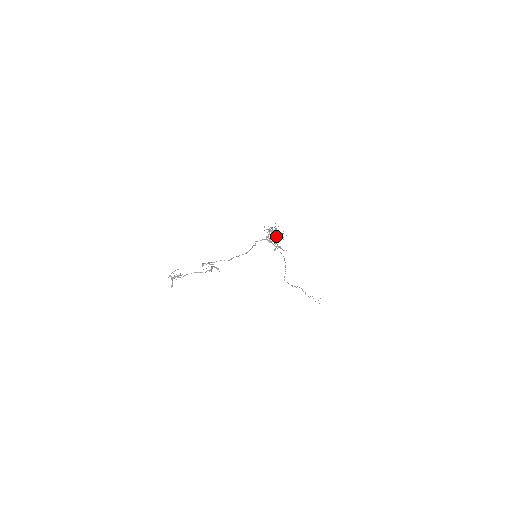
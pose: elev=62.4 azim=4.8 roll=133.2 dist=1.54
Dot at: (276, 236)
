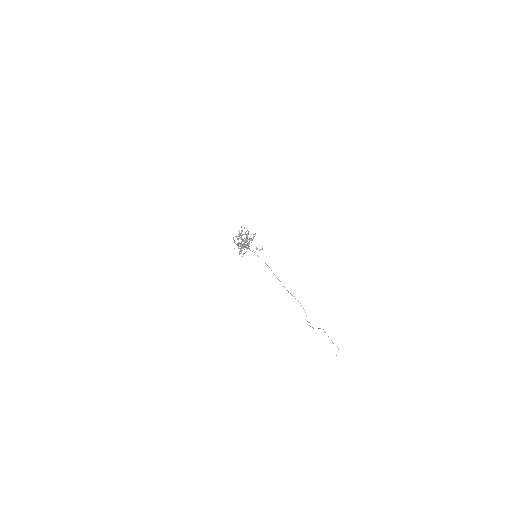
Dot at: (245, 233)
